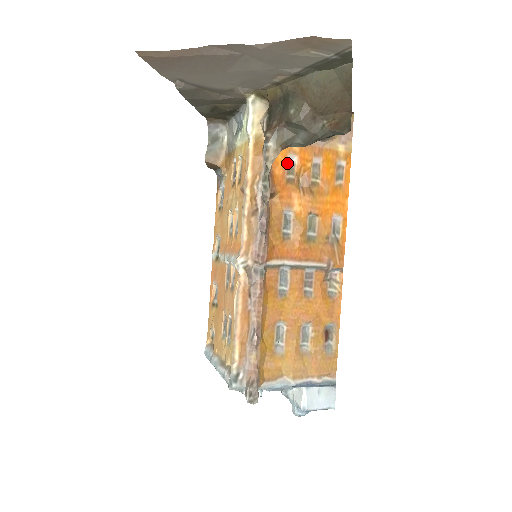
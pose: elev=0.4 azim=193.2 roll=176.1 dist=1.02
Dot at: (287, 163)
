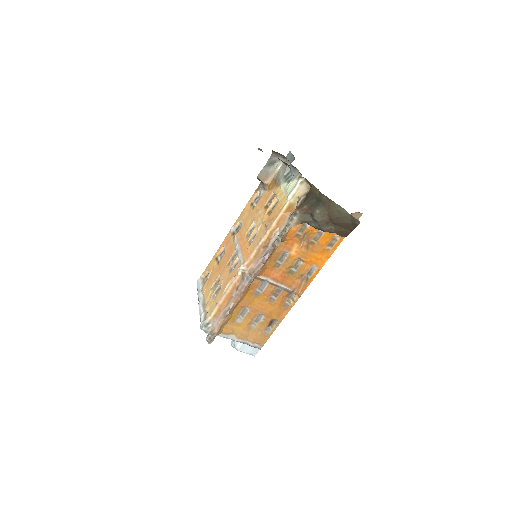
Dot at: (302, 225)
